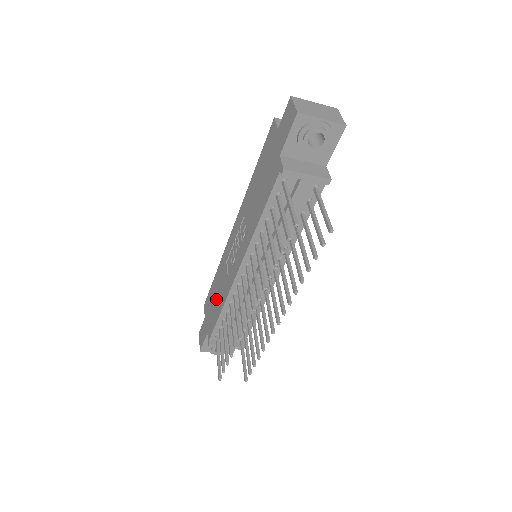
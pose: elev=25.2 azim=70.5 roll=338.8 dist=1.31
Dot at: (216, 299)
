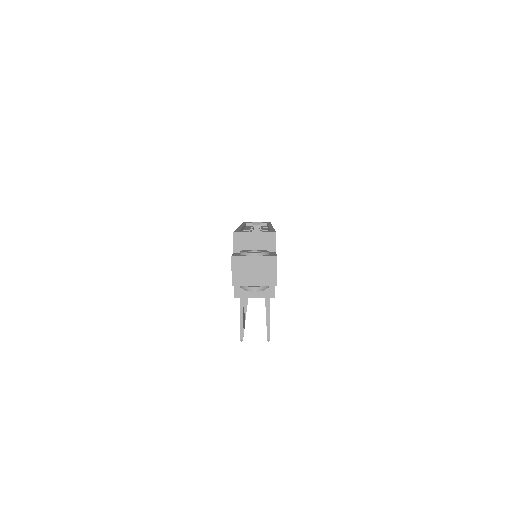
Dot at: occluded
